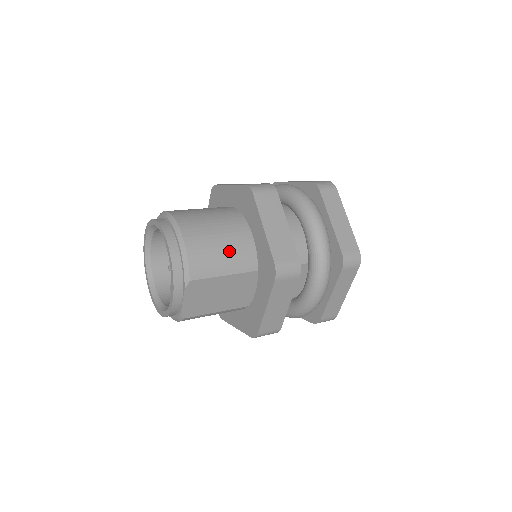
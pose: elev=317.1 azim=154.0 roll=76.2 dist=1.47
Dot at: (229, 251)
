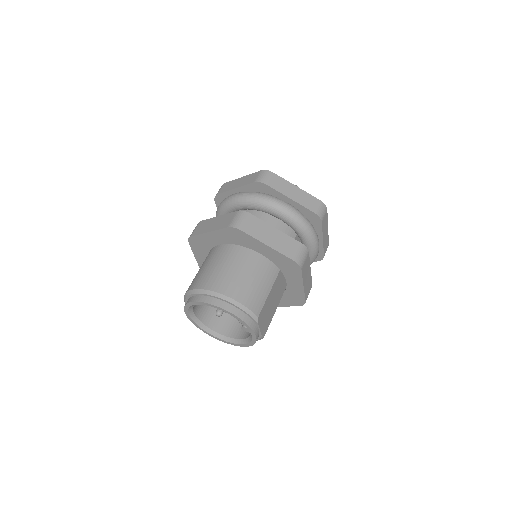
Dot at: (259, 277)
